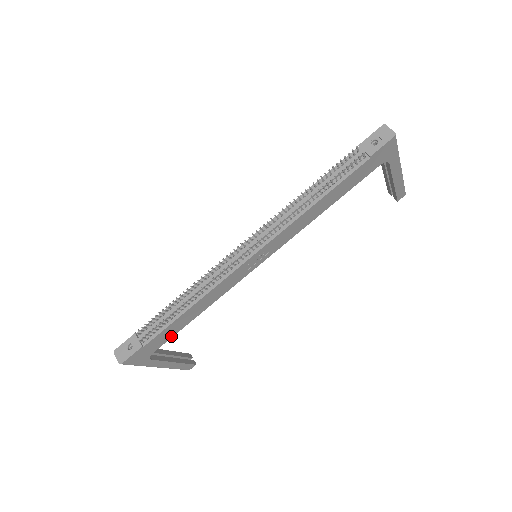
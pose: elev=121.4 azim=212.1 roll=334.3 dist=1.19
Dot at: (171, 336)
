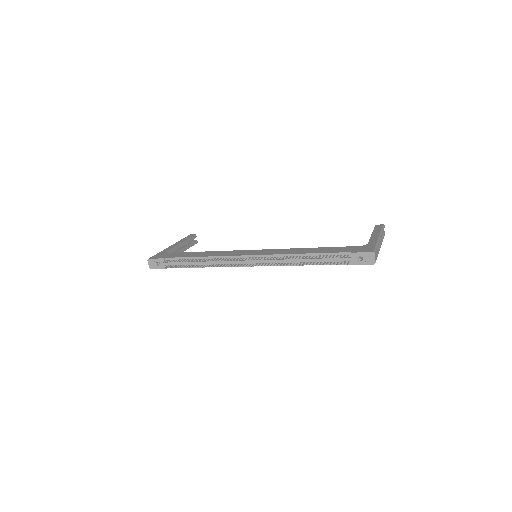
Dot at: occluded
